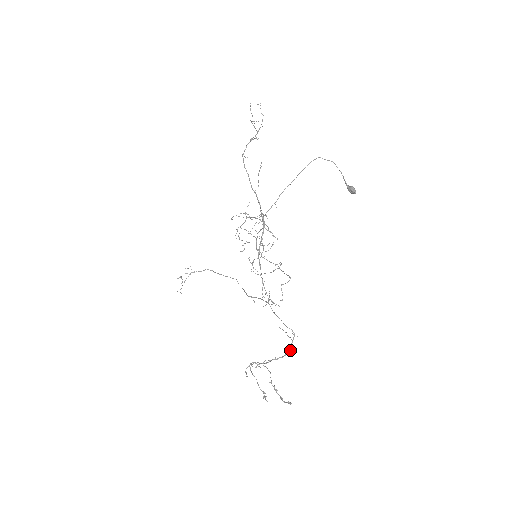
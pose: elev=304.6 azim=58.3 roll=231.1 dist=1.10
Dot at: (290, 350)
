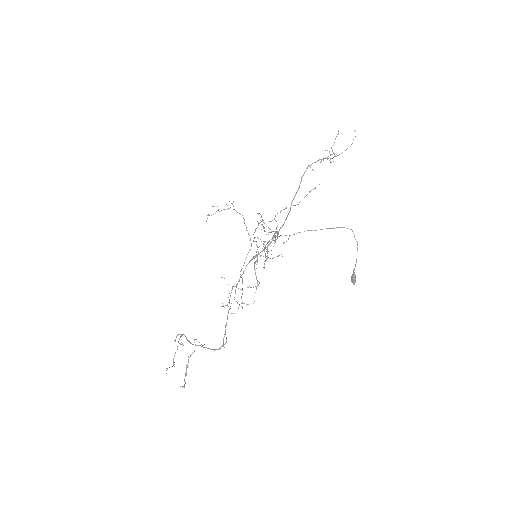
Dot at: occluded
